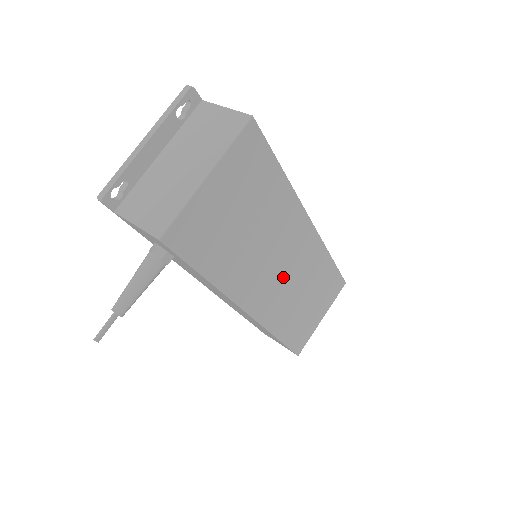
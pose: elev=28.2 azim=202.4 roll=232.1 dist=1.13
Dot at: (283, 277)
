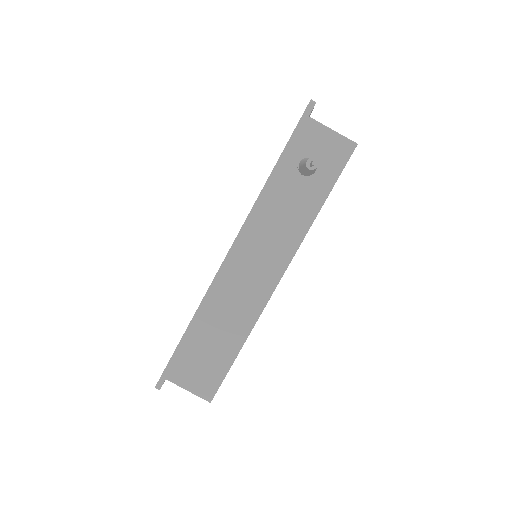
Dot at: occluded
